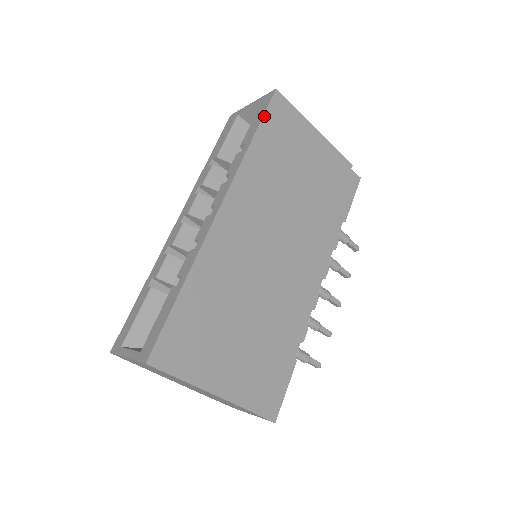
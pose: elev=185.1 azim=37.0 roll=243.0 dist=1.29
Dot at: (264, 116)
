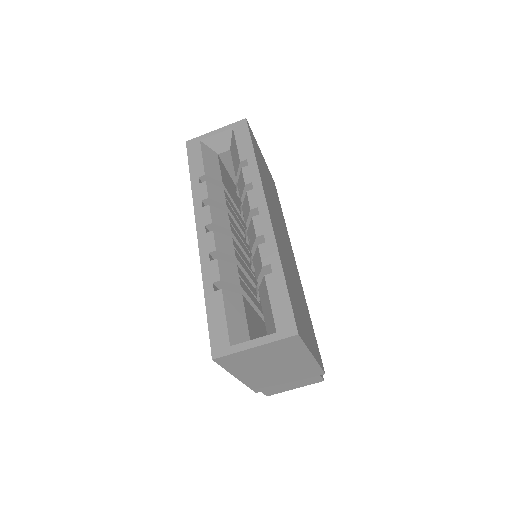
Dot at: (251, 138)
